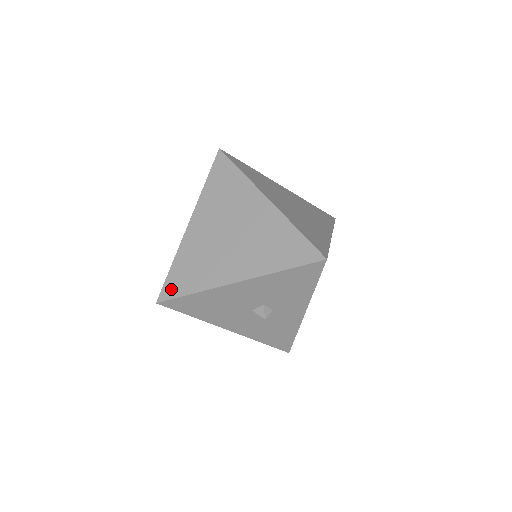
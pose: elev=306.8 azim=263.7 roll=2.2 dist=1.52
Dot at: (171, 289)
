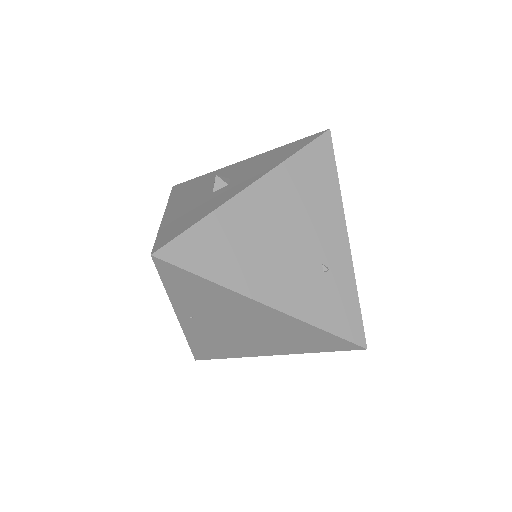
Dot at: occluded
